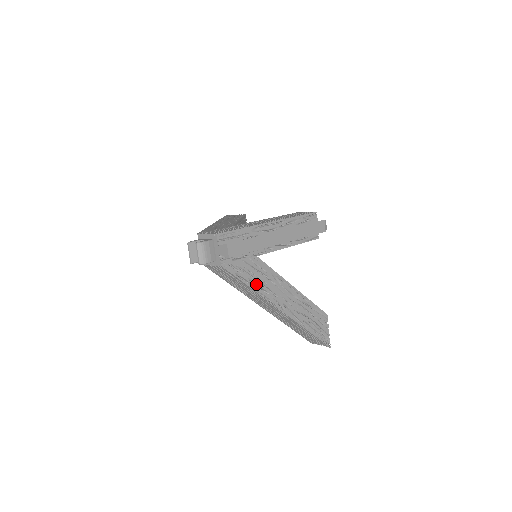
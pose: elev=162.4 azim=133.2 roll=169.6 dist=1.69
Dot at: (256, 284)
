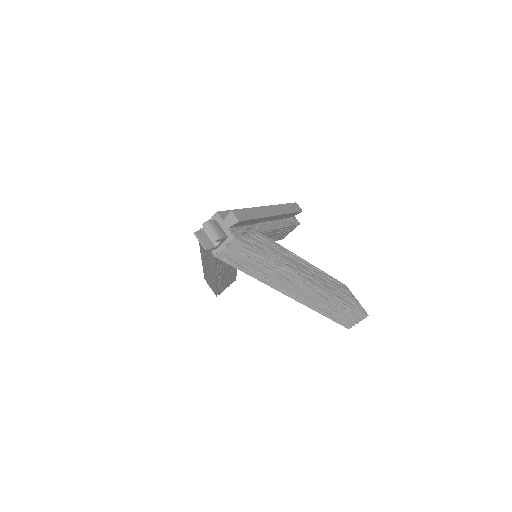
Dot at: occluded
